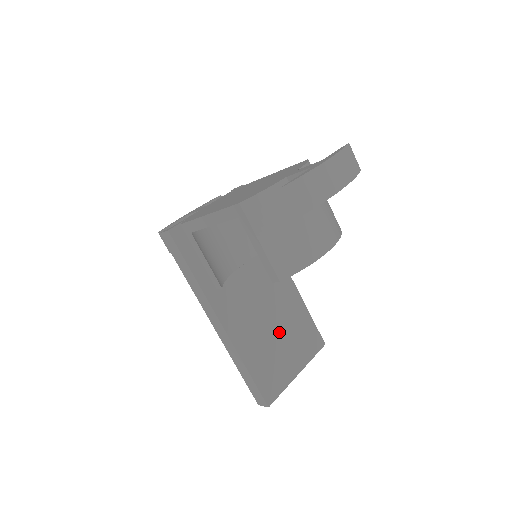
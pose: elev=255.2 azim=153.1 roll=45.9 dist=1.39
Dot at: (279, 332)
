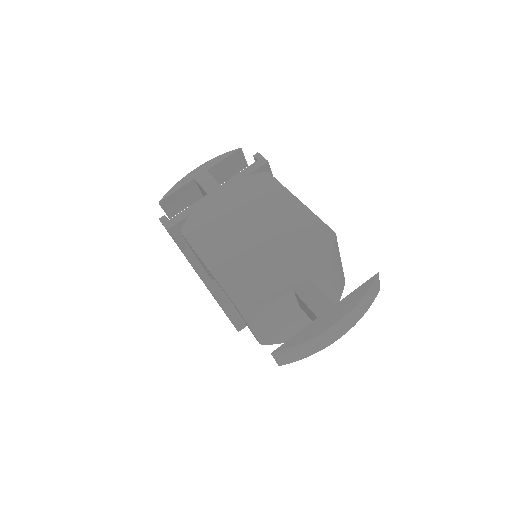
Dot at: occluded
